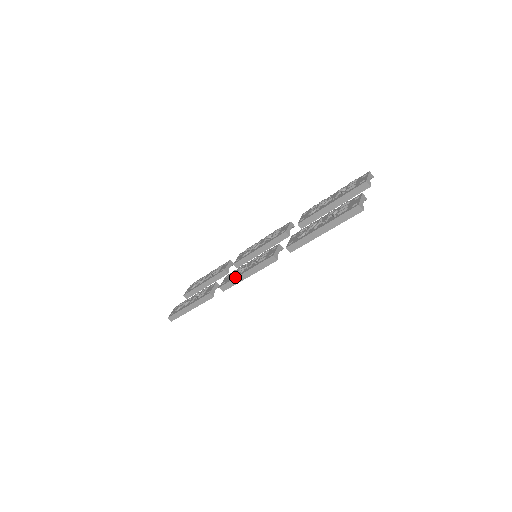
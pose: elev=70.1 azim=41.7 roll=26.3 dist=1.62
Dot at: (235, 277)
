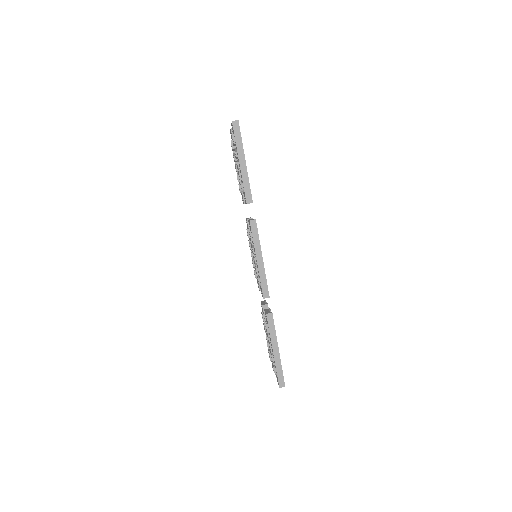
Dot at: (258, 273)
